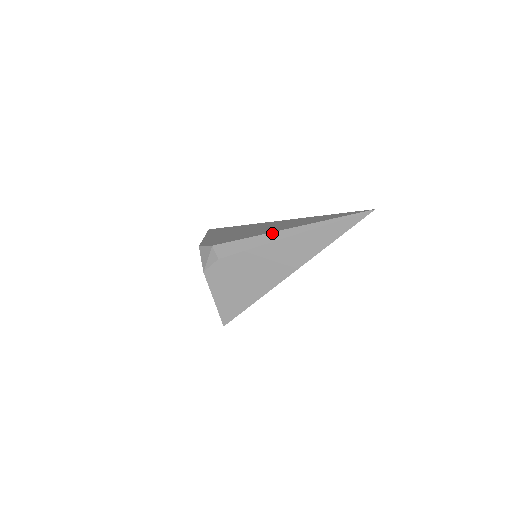
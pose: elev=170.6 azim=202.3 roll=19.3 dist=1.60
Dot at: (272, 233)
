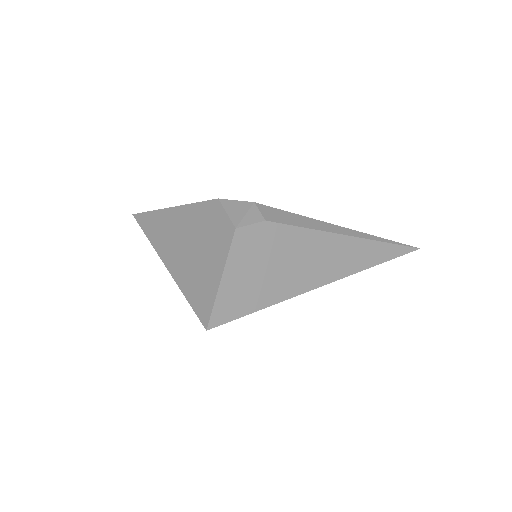
Dot at: (330, 224)
